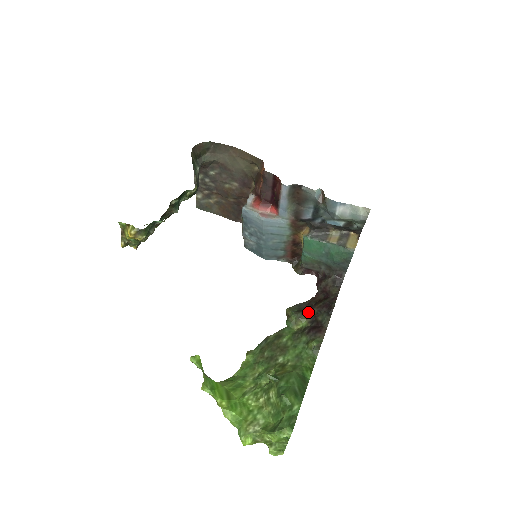
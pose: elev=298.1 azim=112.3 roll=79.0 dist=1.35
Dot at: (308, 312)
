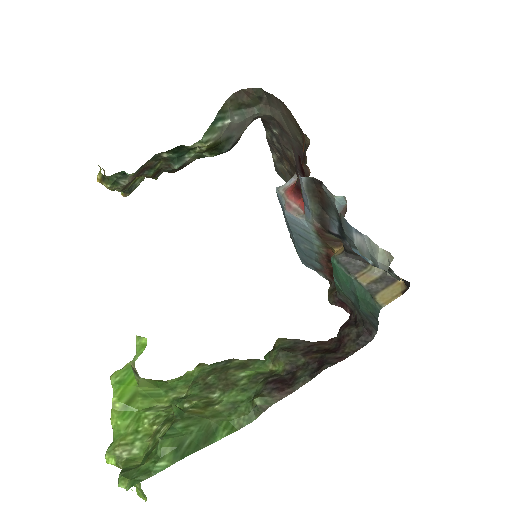
Dot at: (295, 357)
